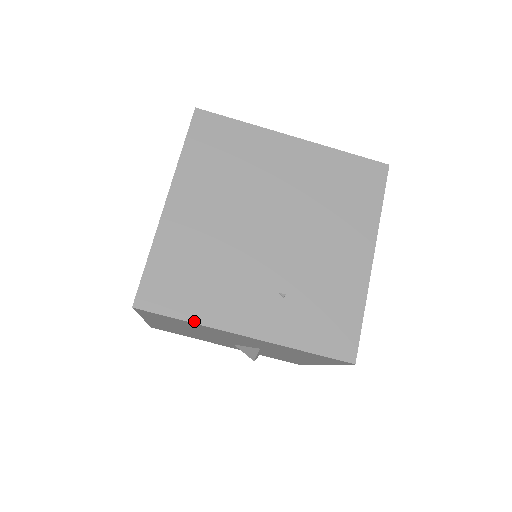
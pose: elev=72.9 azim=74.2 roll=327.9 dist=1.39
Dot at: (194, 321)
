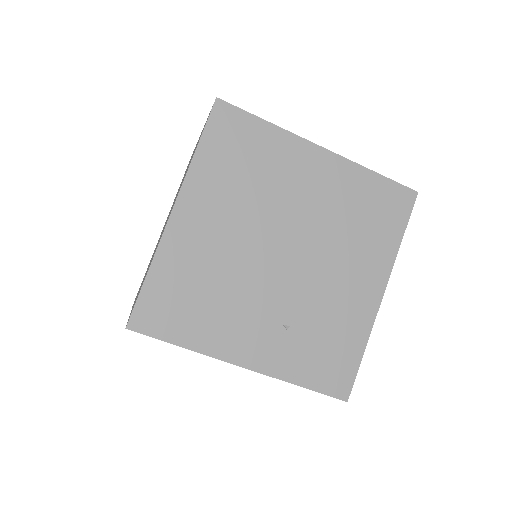
Dot at: (191, 348)
